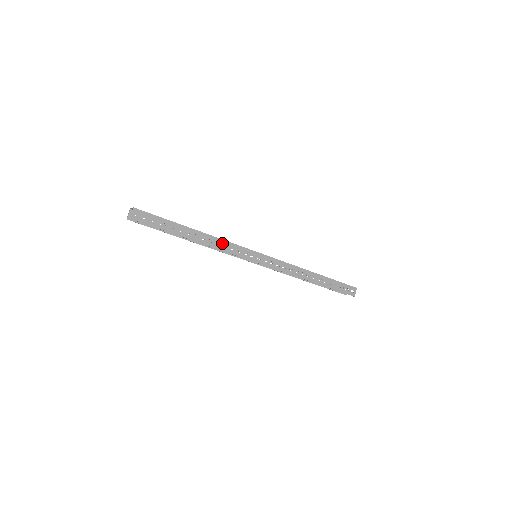
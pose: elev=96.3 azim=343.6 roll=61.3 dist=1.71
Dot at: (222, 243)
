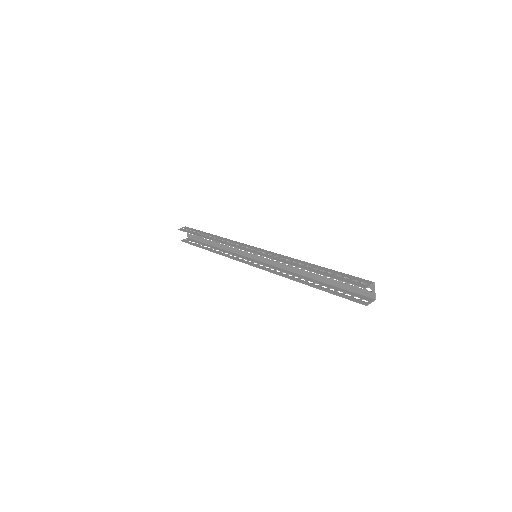
Dot at: (228, 241)
